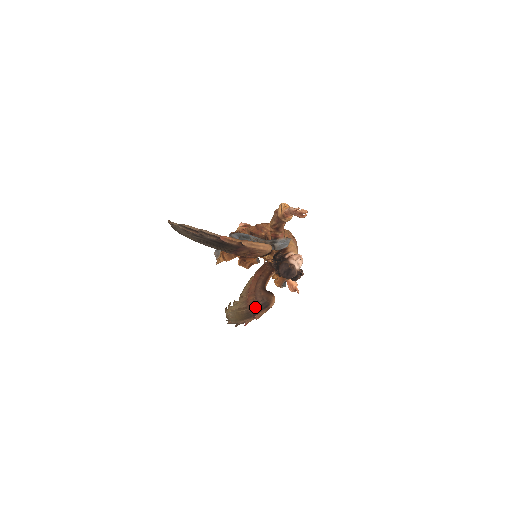
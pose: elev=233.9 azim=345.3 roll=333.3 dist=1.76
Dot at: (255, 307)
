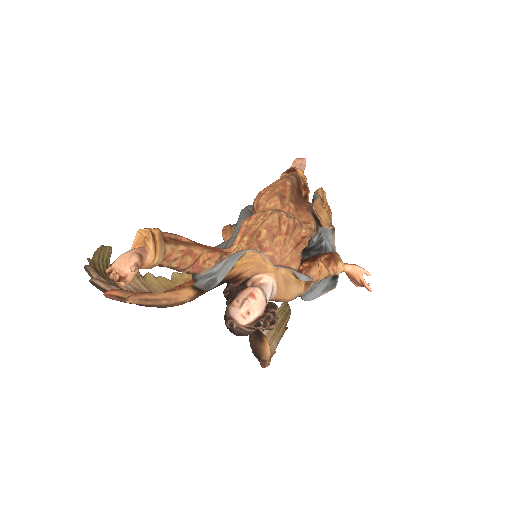
Dot at: occluded
